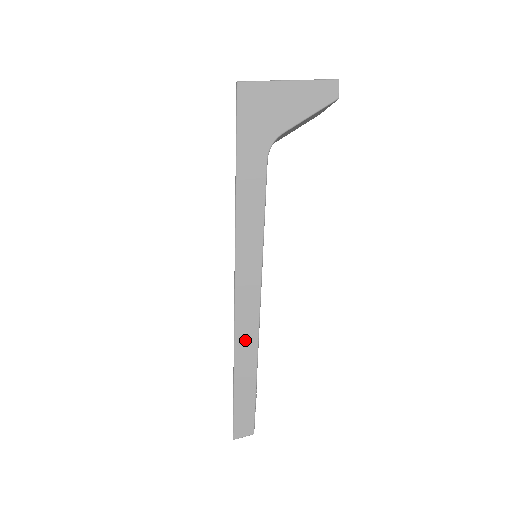
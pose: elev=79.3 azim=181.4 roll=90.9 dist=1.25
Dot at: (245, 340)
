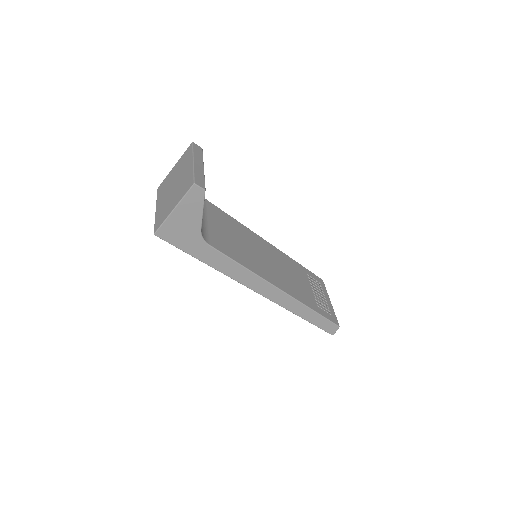
Dot at: (292, 306)
